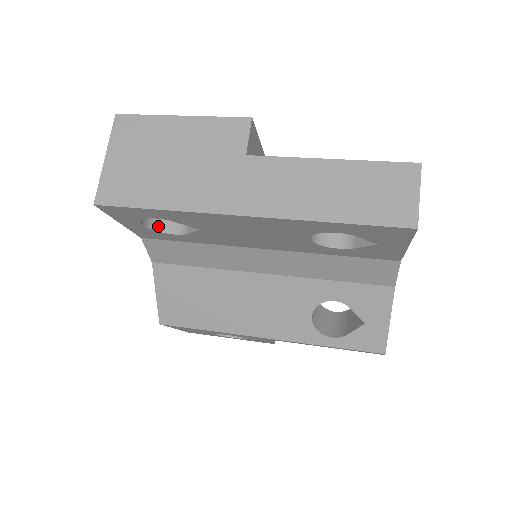
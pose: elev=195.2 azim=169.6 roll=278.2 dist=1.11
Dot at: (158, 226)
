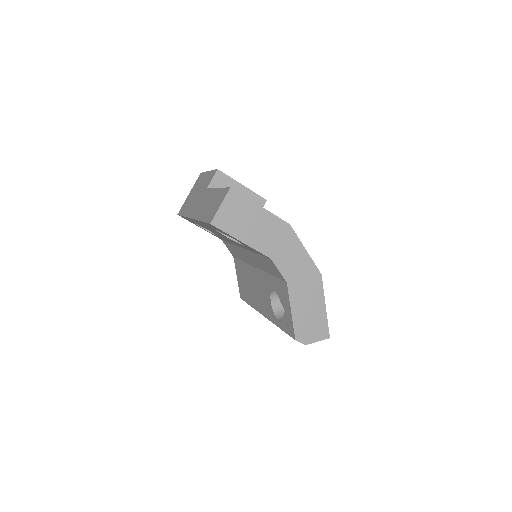
Dot at: occluded
